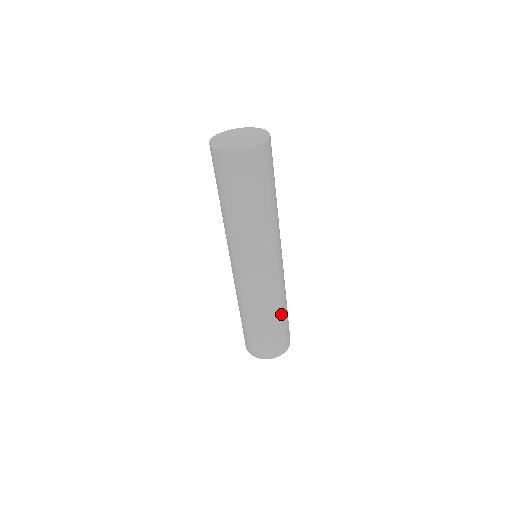
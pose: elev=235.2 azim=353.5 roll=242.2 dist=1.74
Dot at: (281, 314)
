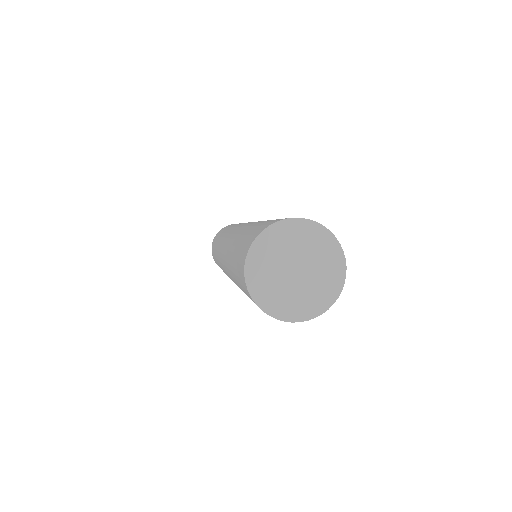
Dot at: occluded
